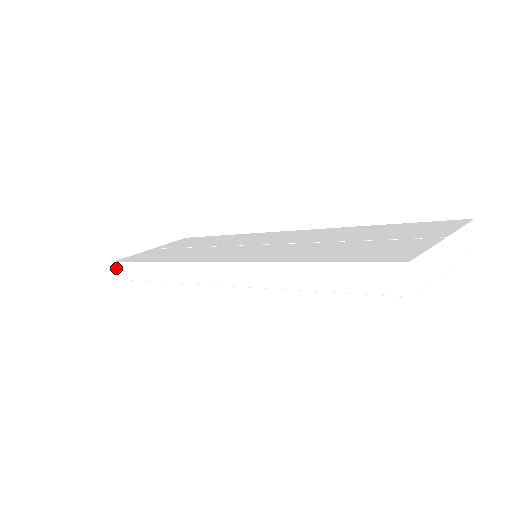
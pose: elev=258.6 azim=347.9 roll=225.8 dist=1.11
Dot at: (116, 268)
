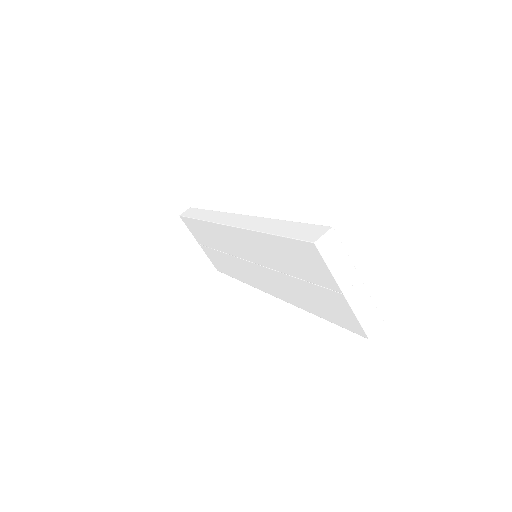
Dot at: (188, 210)
